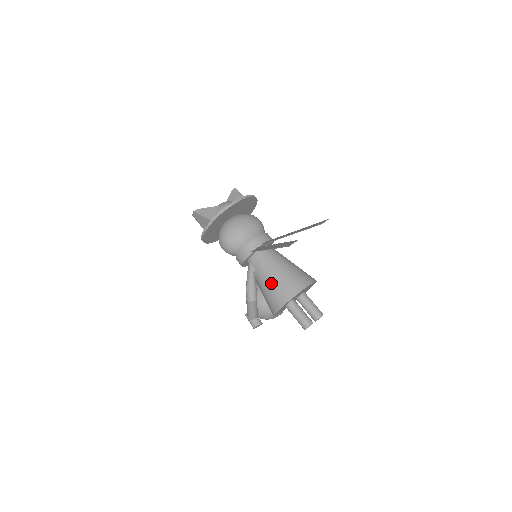
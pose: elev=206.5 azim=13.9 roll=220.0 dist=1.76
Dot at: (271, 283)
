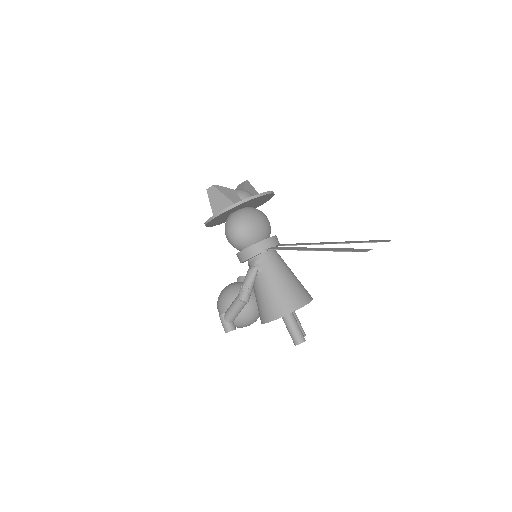
Dot at: (279, 287)
